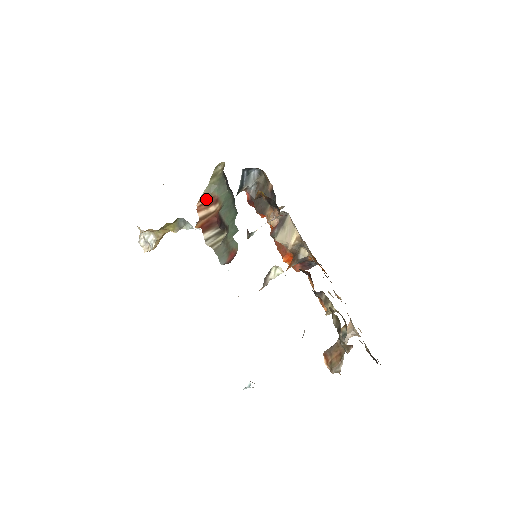
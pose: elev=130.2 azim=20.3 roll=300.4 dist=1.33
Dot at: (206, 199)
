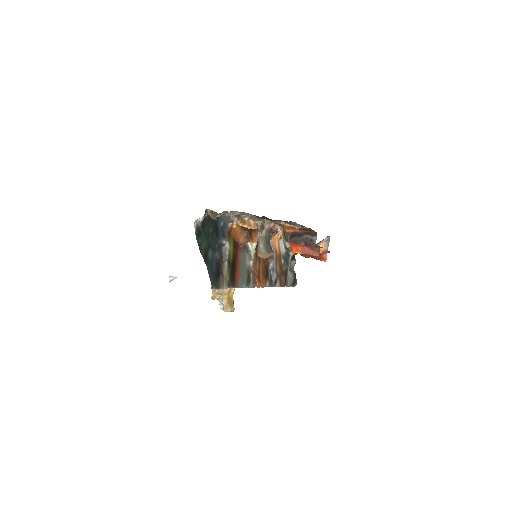
Dot at: occluded
